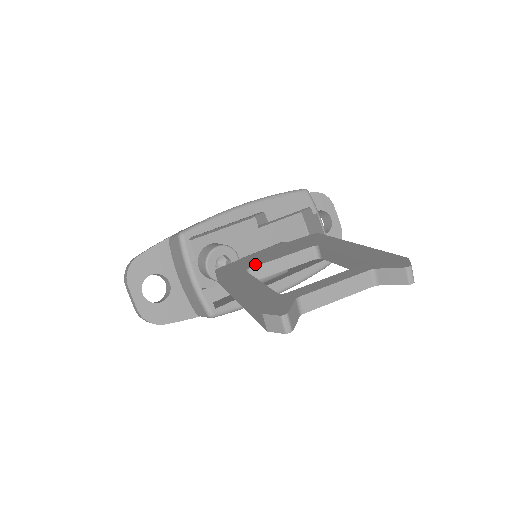
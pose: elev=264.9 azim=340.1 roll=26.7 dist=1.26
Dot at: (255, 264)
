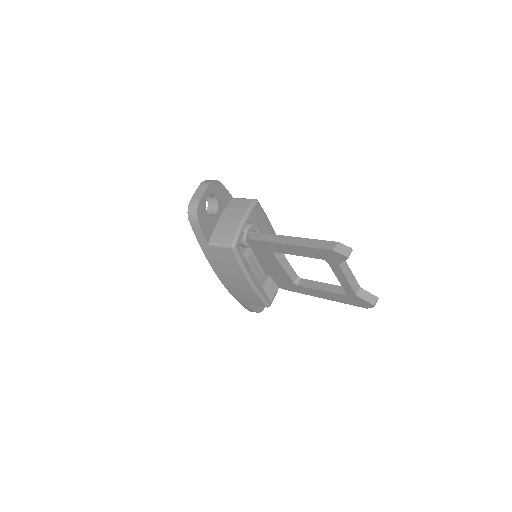
Dot at: occluded
